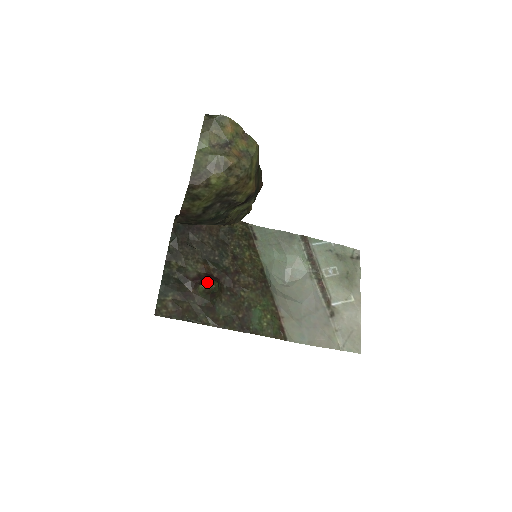
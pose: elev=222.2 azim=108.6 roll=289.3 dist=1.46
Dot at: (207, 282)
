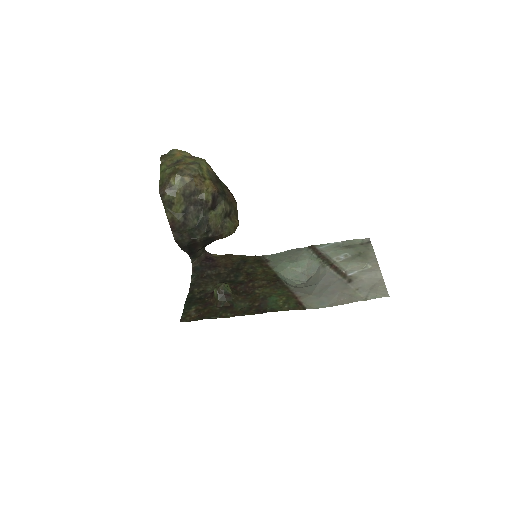
Dot at: (218, 285)
